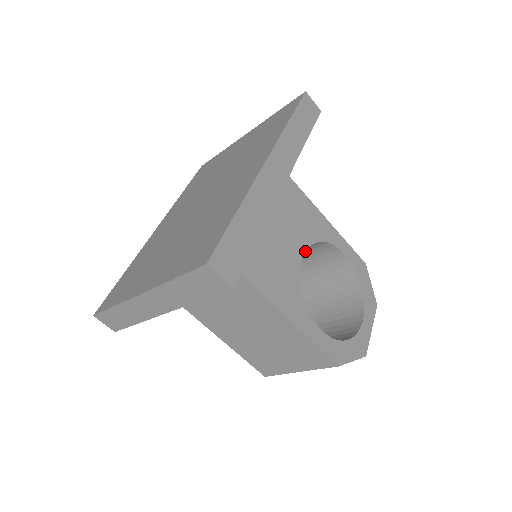
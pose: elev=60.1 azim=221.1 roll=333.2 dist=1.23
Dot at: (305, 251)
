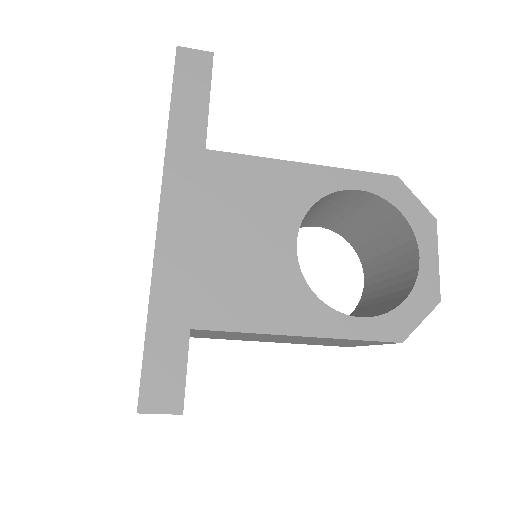
Dot at: (296, 235)
